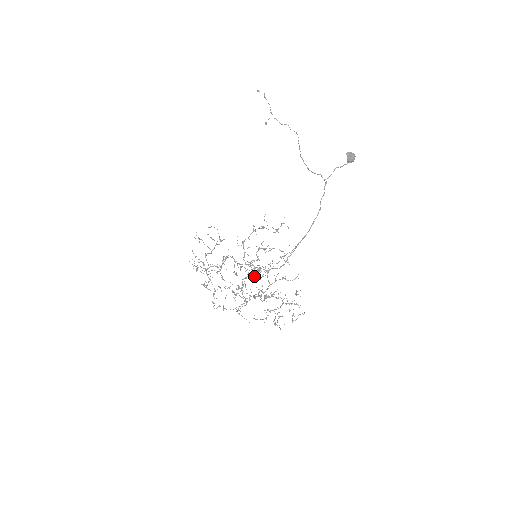
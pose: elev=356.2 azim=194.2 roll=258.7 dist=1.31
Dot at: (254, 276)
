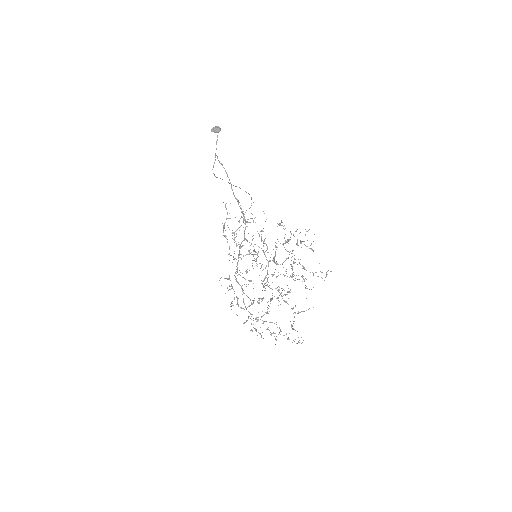
Dot at: occluded
